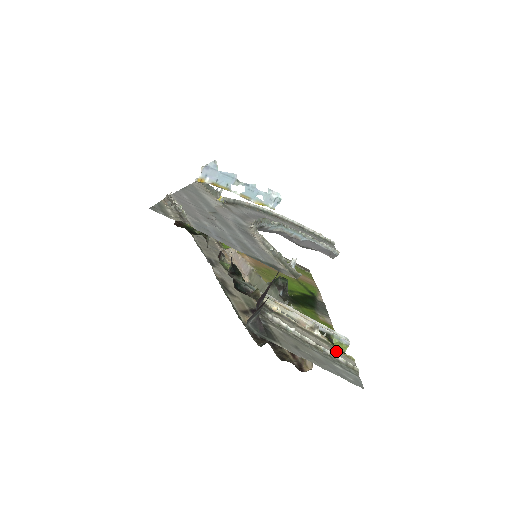
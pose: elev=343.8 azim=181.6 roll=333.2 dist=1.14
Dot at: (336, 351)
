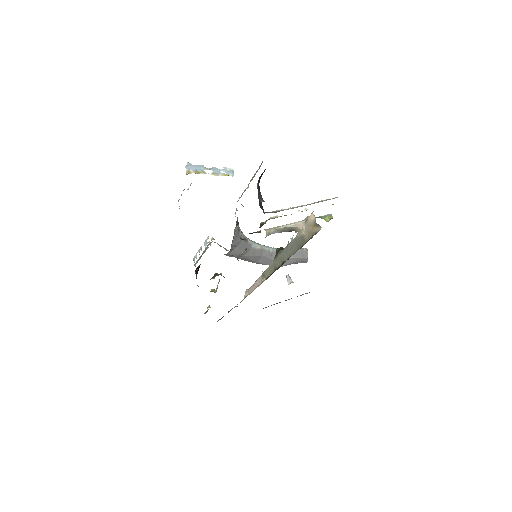
Dot at: occluded
